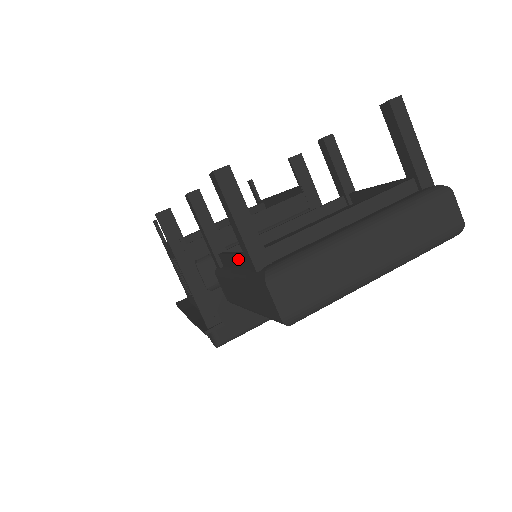
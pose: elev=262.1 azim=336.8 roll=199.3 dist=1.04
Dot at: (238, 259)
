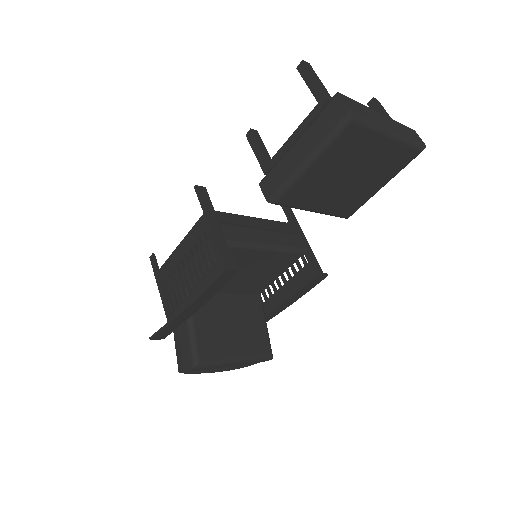
Dot at: (301, 128)
